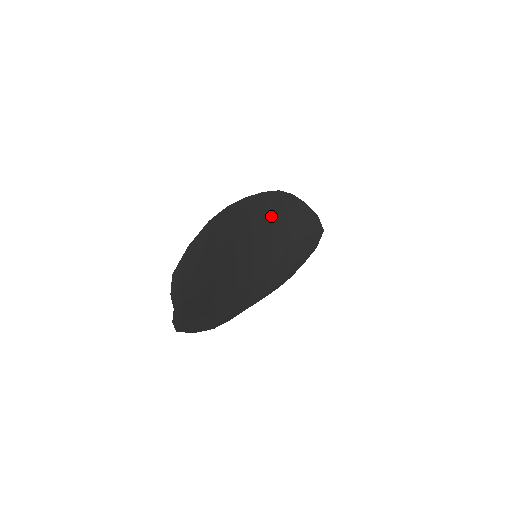
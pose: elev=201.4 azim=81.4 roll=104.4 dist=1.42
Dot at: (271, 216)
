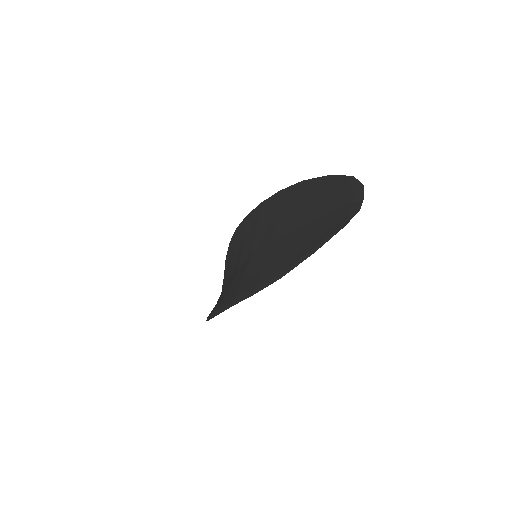
Dot at: occluded
